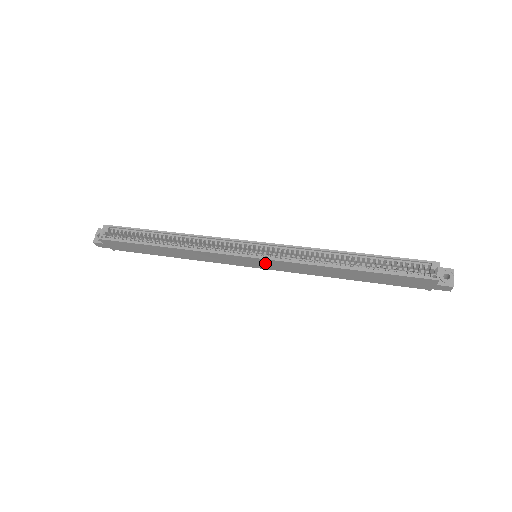
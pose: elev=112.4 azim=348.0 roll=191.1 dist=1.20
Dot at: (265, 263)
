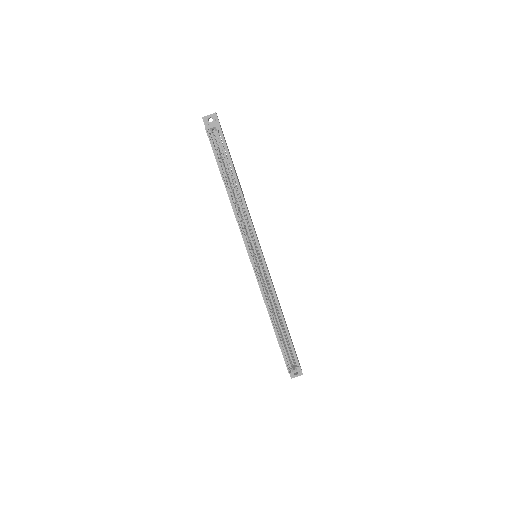
Dot at: occluded
